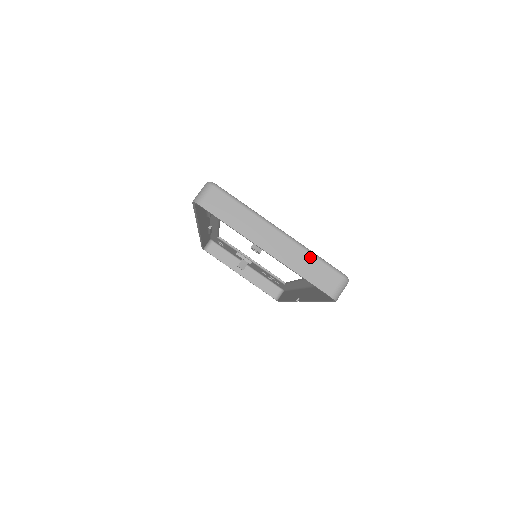
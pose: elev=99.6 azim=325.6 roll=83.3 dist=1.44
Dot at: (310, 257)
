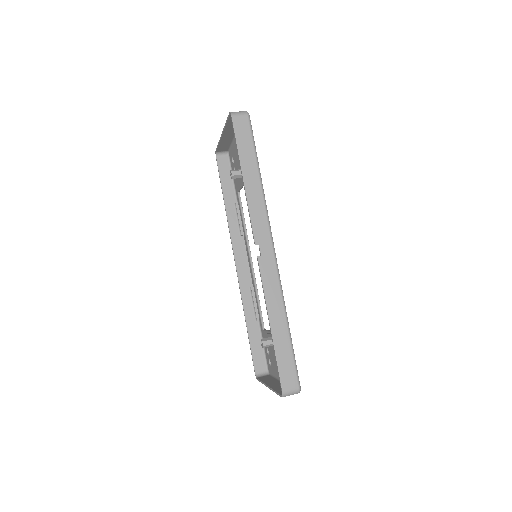
Dot at: occluded
